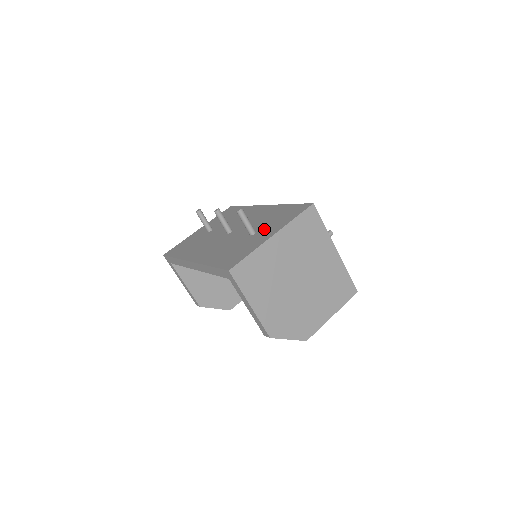
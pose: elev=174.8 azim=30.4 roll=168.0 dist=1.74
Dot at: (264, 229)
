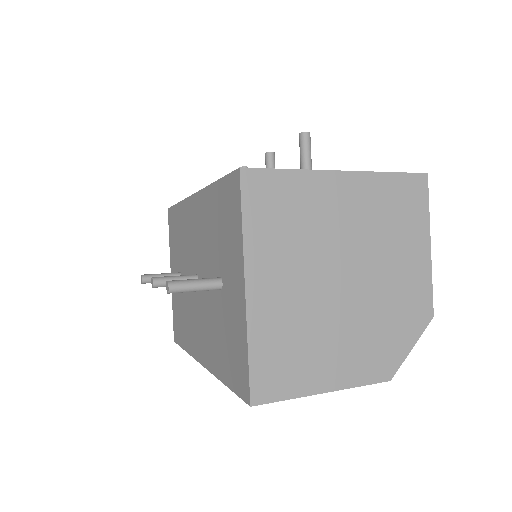
Dot at: (225, 269)
